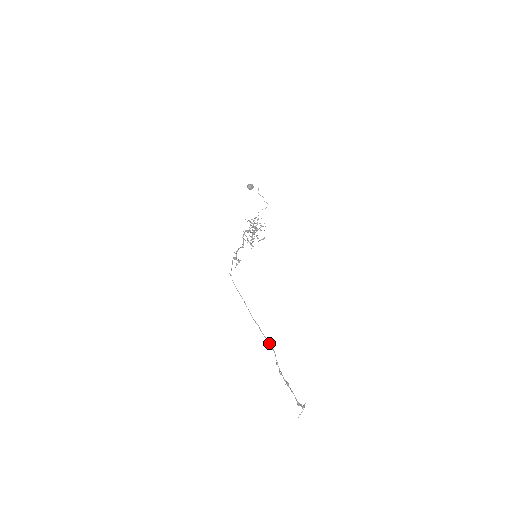
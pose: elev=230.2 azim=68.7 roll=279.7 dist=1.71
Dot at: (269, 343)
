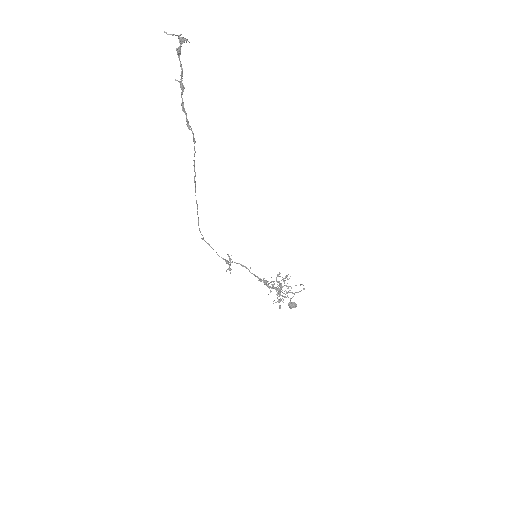
Dot at: (194, 148)
